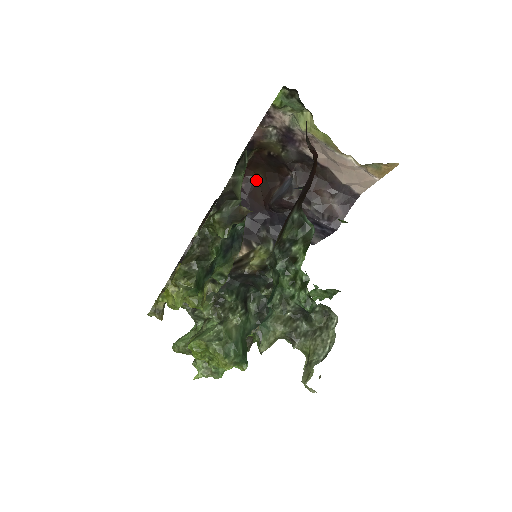
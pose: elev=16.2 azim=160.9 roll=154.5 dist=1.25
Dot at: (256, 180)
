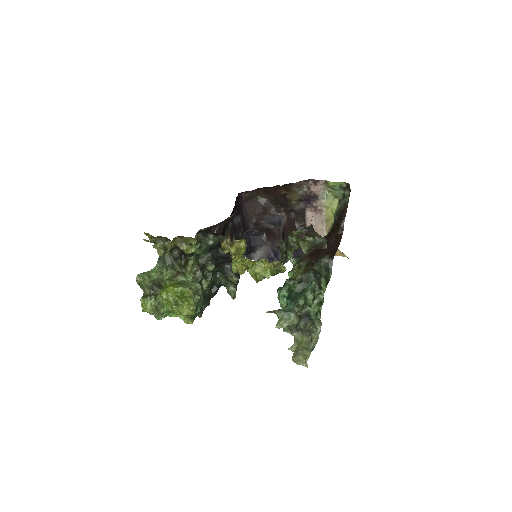
Dot at: (256, 198)
